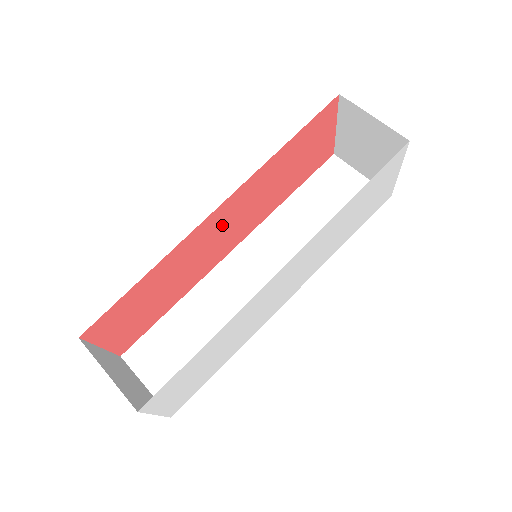
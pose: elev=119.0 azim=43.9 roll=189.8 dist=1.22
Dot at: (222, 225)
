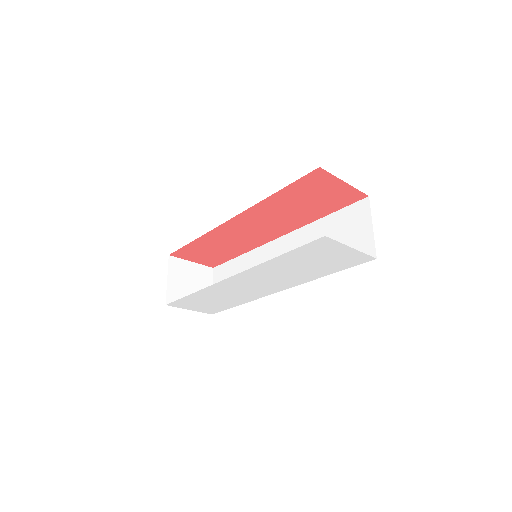
Dot at: (247, 226)
